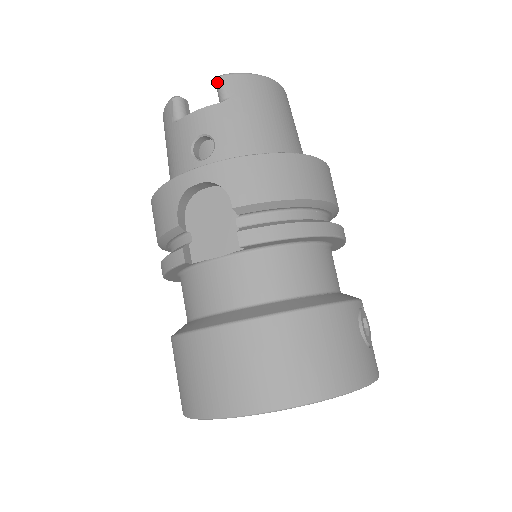
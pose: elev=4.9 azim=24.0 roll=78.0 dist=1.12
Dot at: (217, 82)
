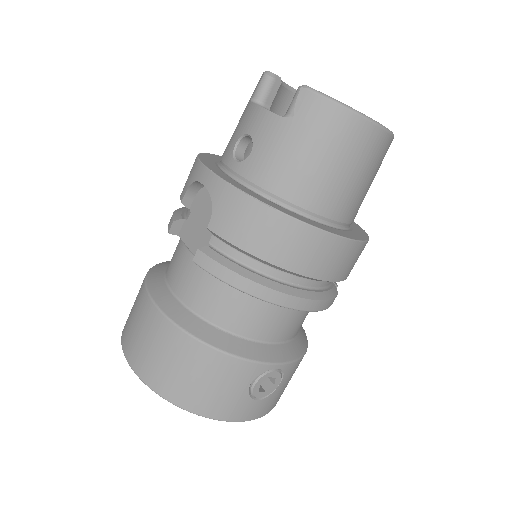
Dot at: occluded
